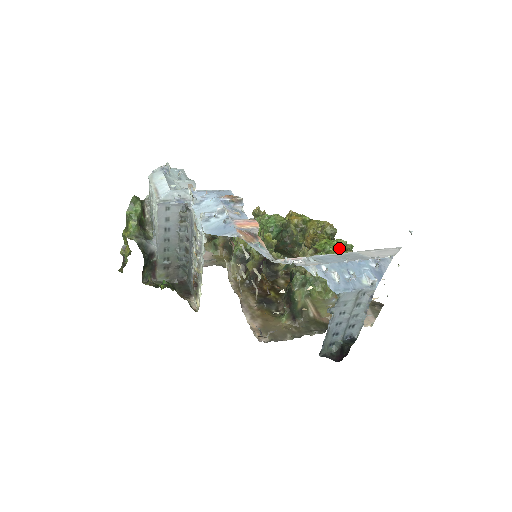
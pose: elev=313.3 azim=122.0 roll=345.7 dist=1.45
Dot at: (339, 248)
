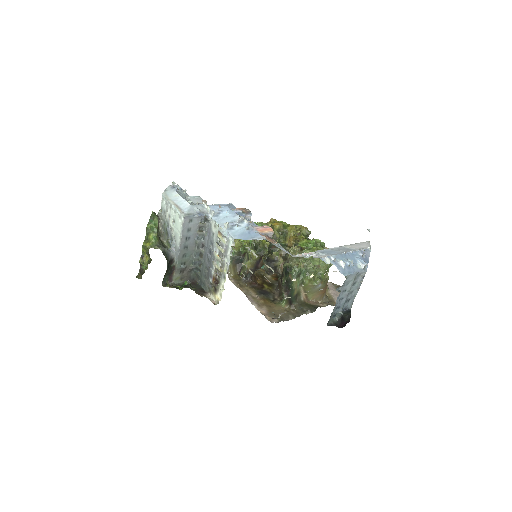
Dot at: (317, 245)
